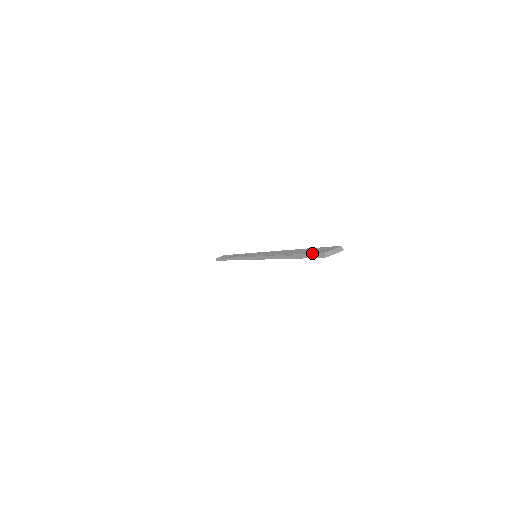
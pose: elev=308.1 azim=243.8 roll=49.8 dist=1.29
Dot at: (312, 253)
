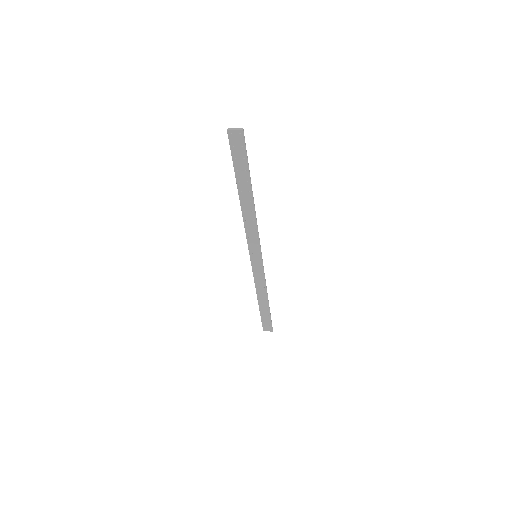
Dot at: (231, 145)
